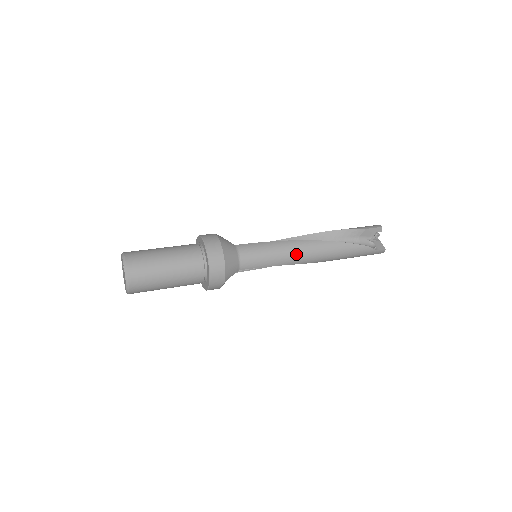
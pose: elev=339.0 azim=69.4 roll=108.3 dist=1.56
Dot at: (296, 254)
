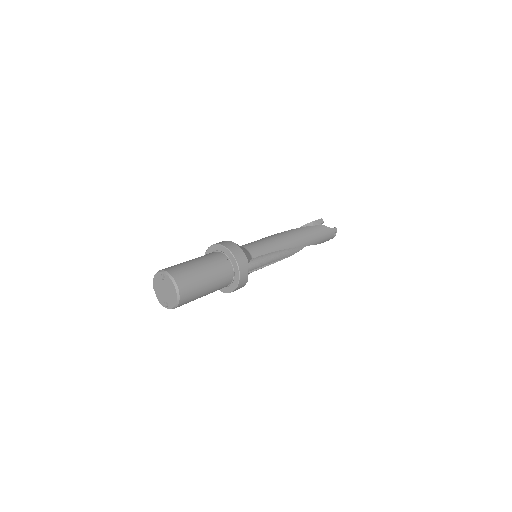
Dot at: (282, 239)
